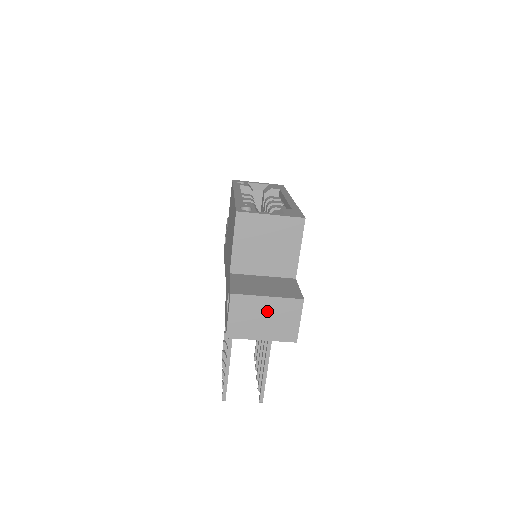
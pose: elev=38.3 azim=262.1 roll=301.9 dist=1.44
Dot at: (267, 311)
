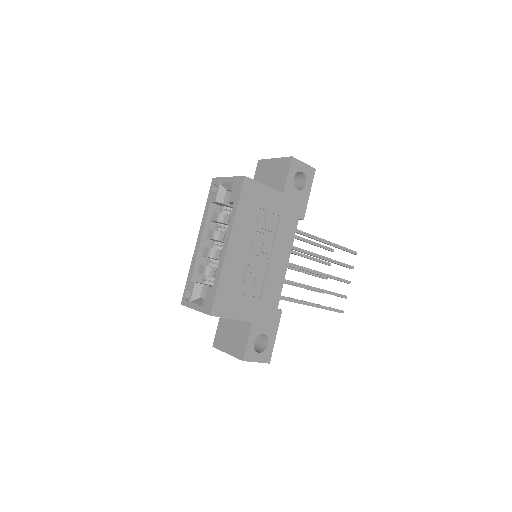
Dot at: occluded
